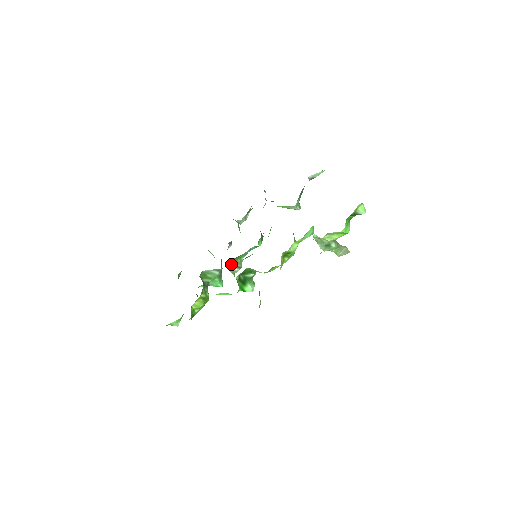
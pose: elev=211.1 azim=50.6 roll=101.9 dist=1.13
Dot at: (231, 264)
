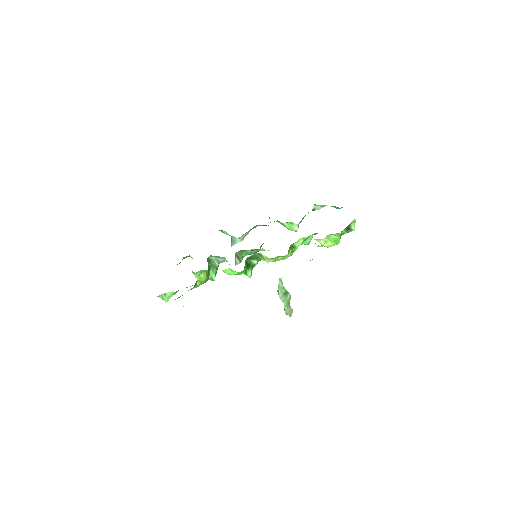
Dot at: (237, 255)
